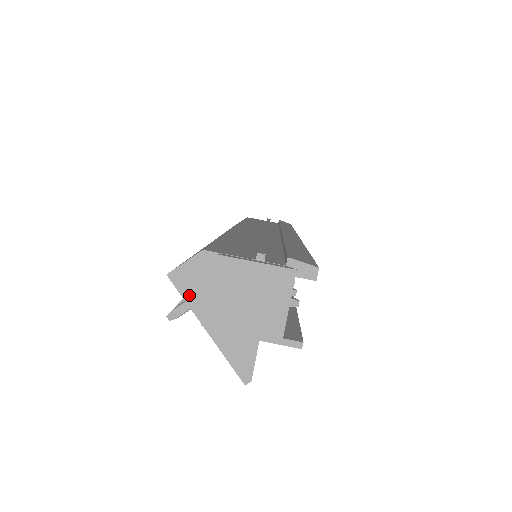
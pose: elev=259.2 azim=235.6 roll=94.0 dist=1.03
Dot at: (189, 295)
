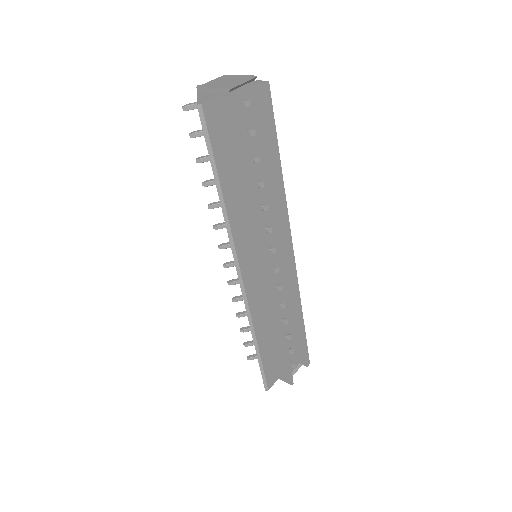
Dot at: occluded
